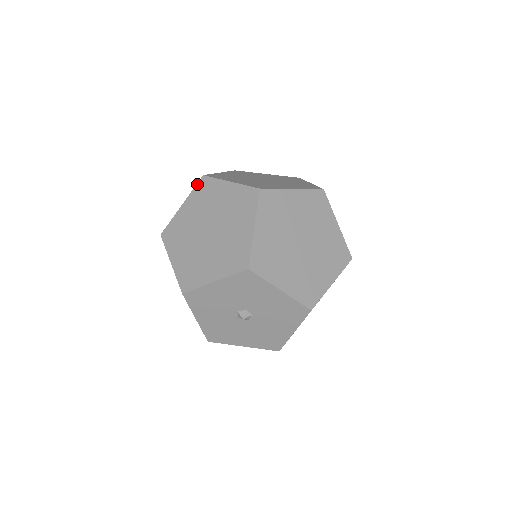
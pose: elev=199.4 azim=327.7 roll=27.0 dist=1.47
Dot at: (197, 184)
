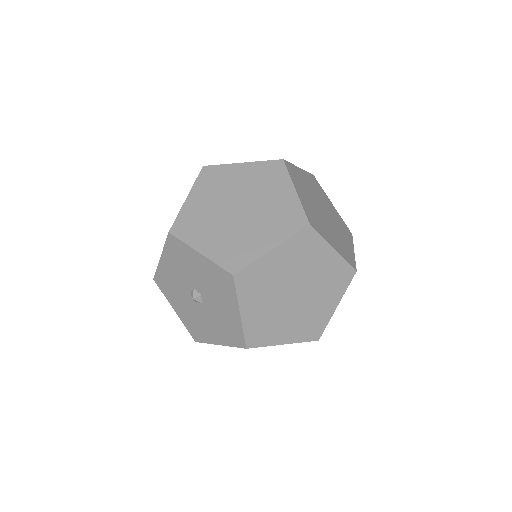
Dot at: occluded
